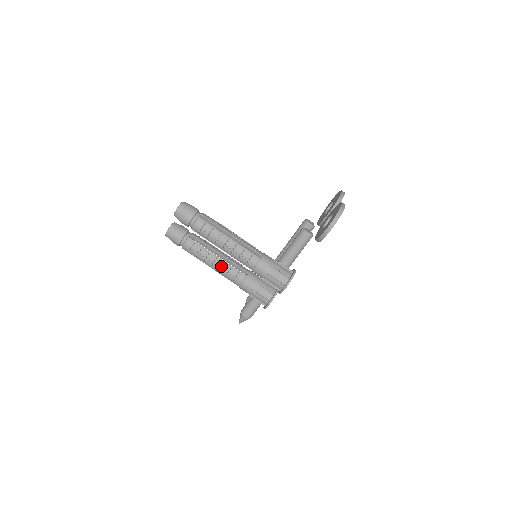
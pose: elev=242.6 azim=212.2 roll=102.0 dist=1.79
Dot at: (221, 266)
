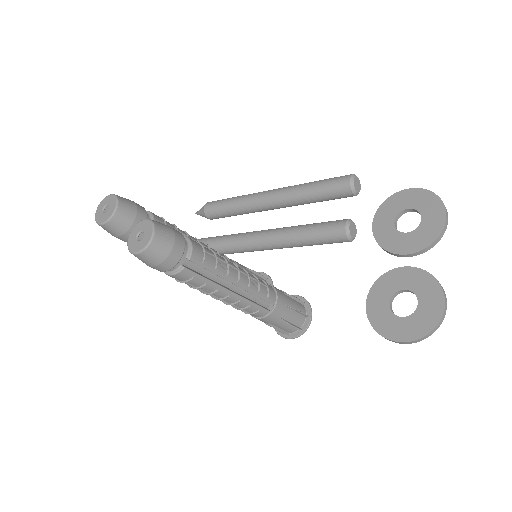
Dot at: occluded
